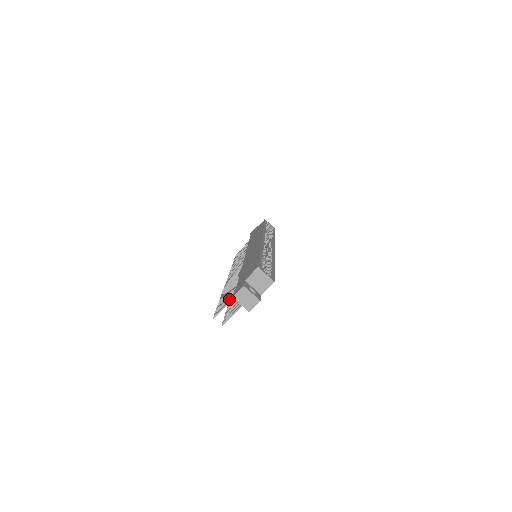
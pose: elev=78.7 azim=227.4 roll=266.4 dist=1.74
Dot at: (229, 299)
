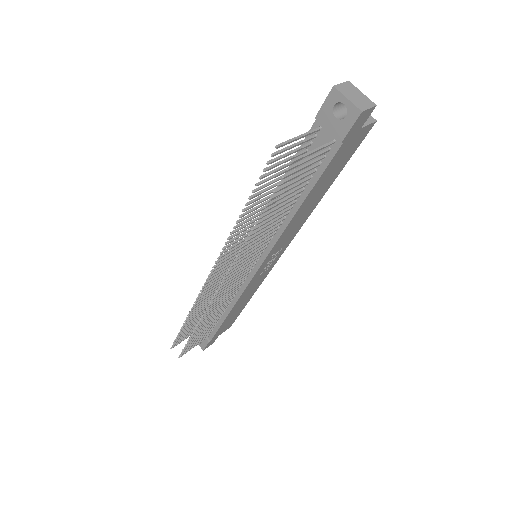
Dot at: occluded
